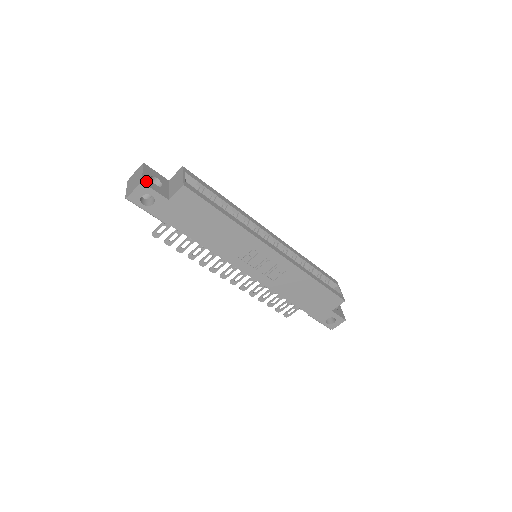
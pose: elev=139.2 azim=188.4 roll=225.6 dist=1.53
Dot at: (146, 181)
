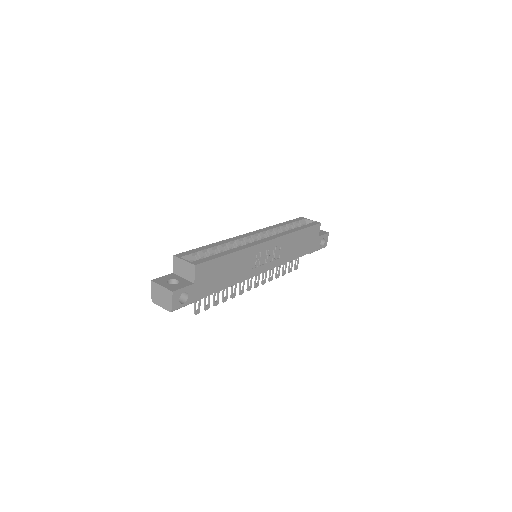
Dot at: (172, 289)
